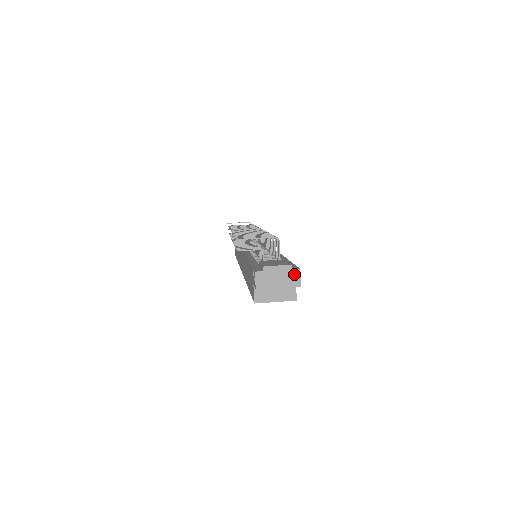
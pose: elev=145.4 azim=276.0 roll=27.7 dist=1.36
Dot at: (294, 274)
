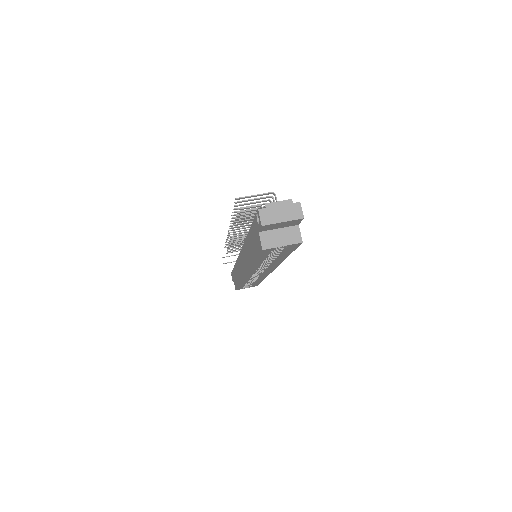
Dot at: (295, 207)
